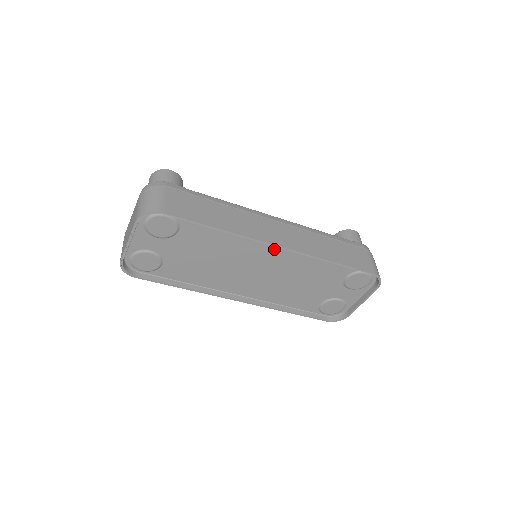
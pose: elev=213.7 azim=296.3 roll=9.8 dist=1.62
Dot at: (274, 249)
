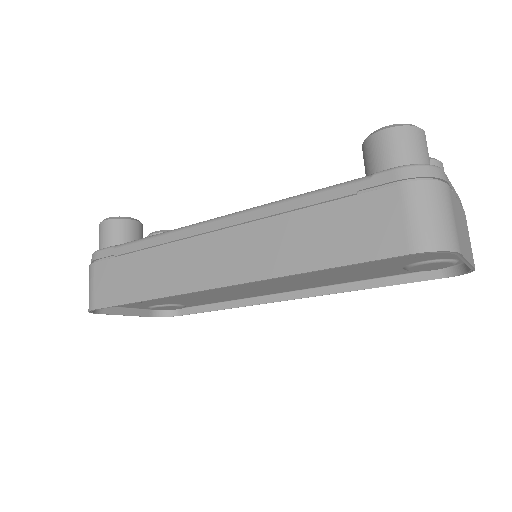
Dot at: occluded
